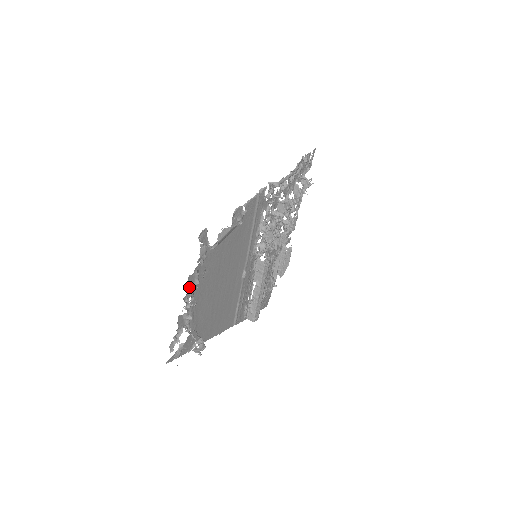
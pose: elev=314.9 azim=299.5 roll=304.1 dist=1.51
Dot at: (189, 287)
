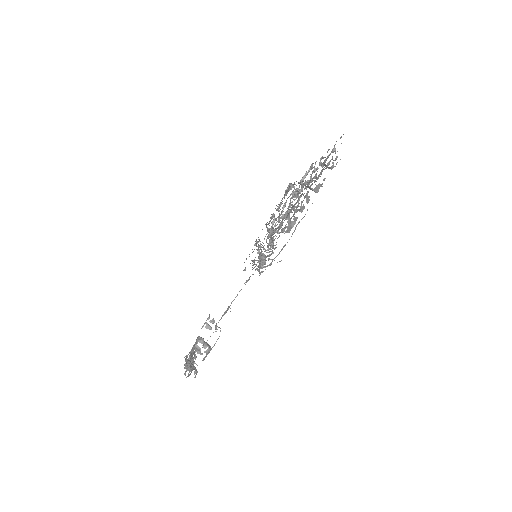
Dot at: (187, 361)
